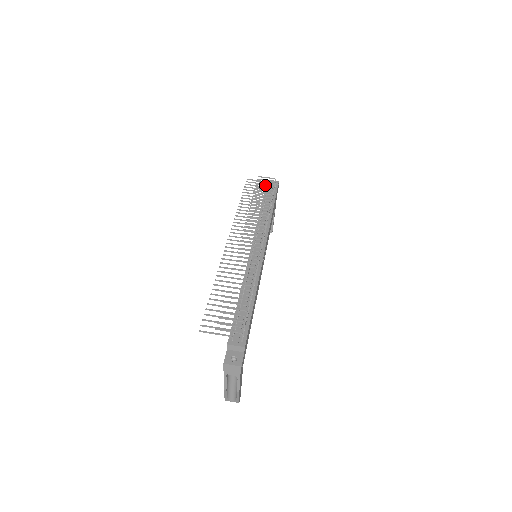
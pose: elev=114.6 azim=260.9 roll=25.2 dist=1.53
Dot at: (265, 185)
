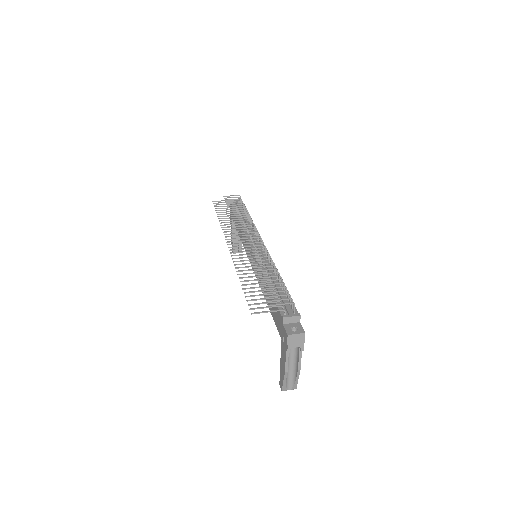
Dot at: (234, 201)
